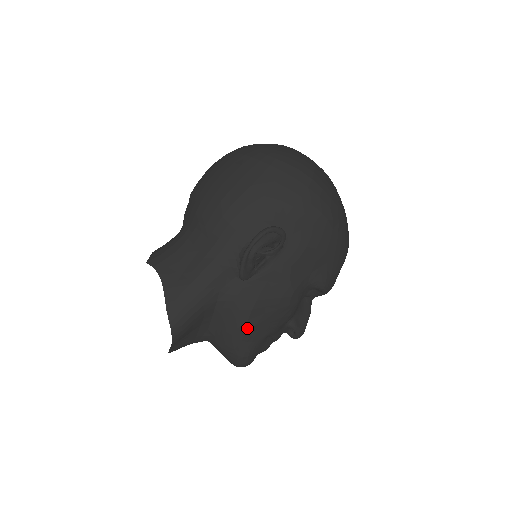
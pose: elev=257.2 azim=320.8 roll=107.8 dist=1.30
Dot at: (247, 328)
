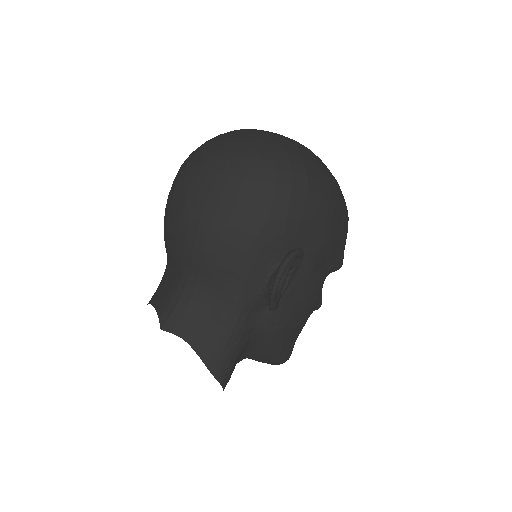
Dot at: (285, 340)
